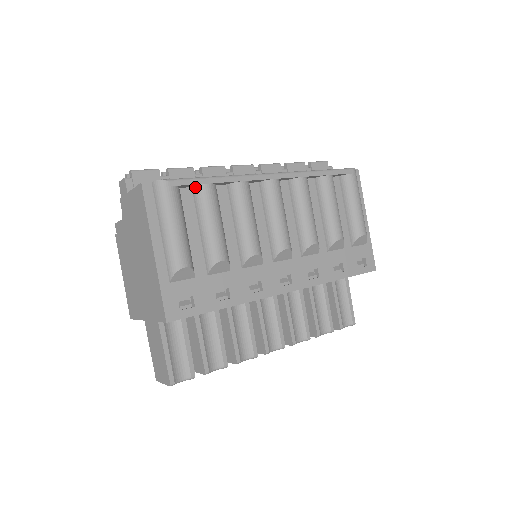
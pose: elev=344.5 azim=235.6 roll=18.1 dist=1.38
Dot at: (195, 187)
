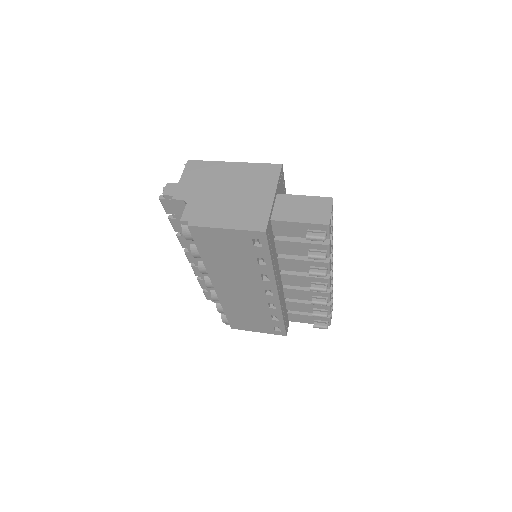
Dot at: occluded
